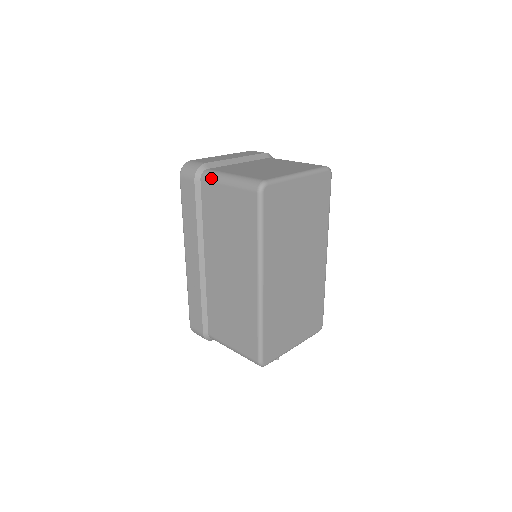
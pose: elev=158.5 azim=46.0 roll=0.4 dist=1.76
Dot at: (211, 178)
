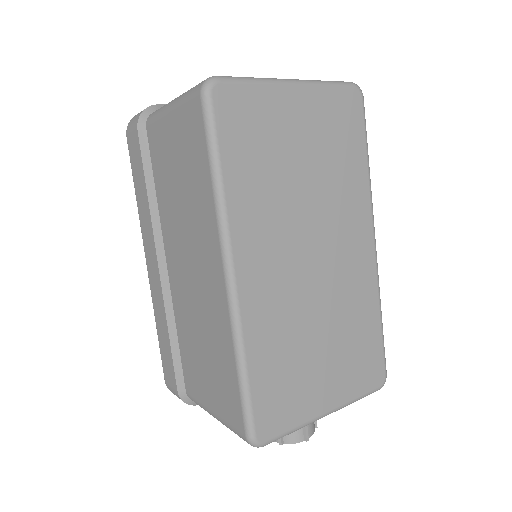
Dot at: (155, 115)
